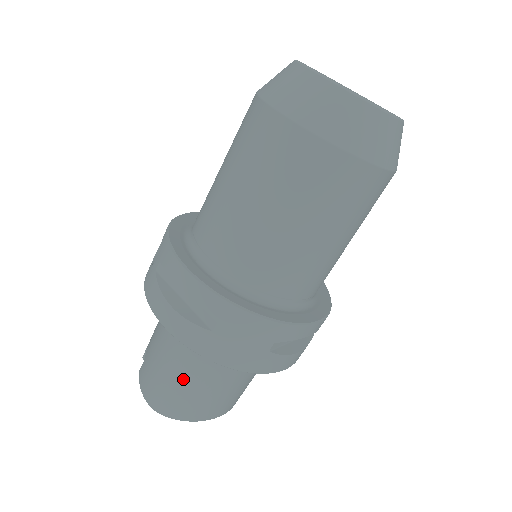
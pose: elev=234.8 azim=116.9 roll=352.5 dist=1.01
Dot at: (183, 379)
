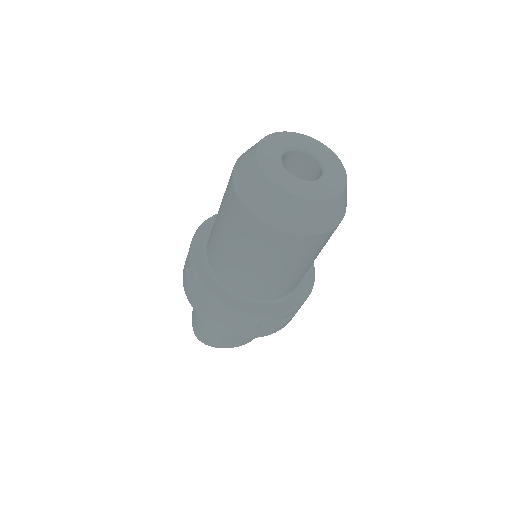
Dot at: (212, 329)
